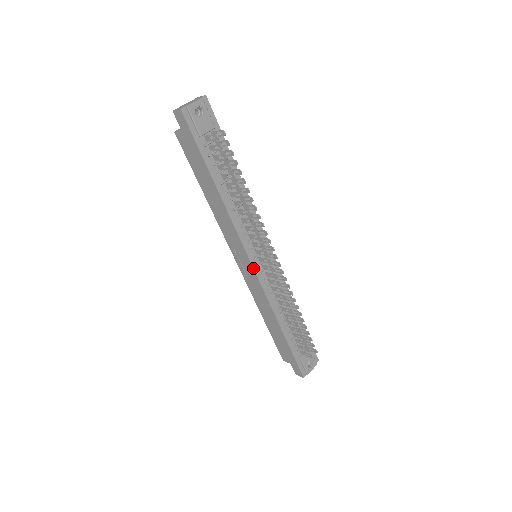
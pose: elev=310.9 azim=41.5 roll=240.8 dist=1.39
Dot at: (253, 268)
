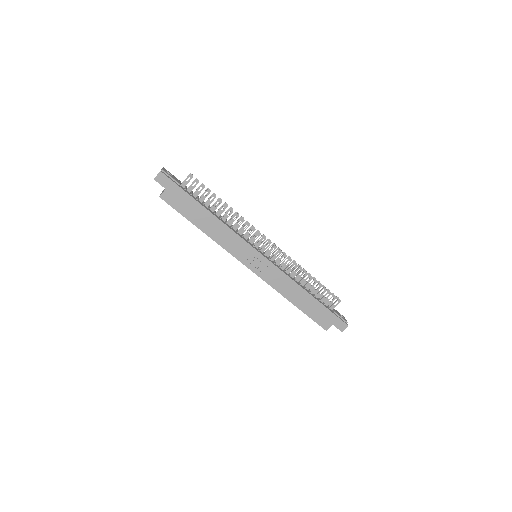
Dot at: (263, 256)
